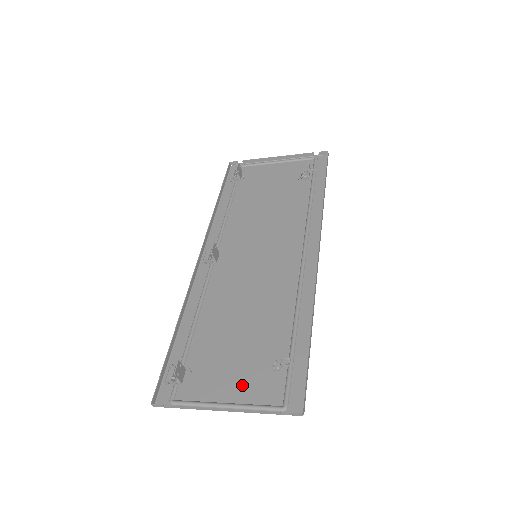
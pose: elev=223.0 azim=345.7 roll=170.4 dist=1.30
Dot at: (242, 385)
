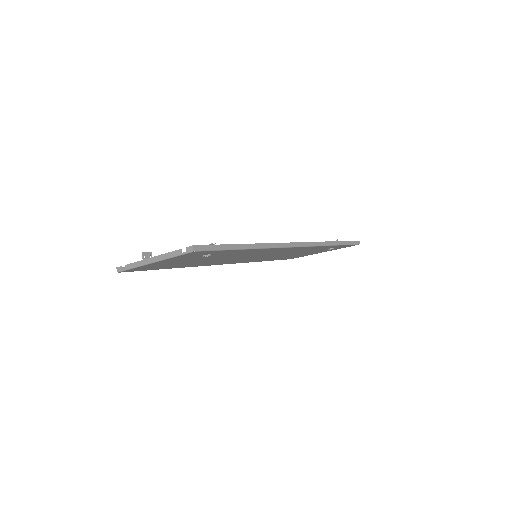
Dot at: occluded
